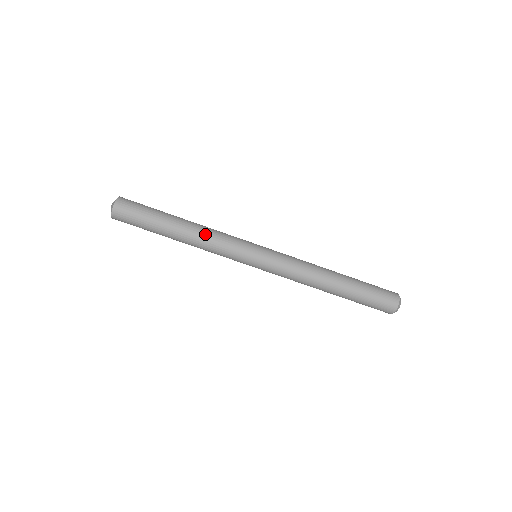
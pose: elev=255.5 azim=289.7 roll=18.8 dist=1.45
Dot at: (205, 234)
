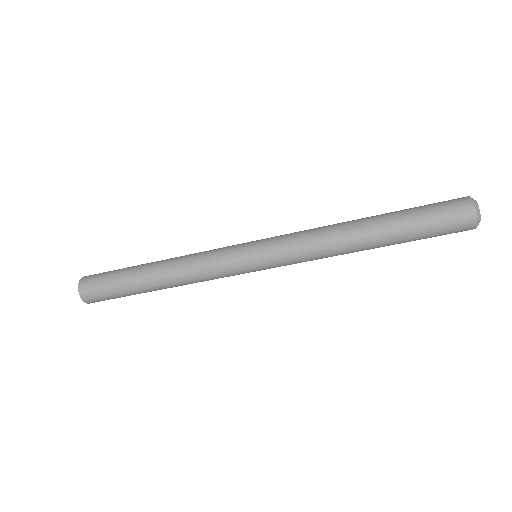
Dot at: (182, 268)
